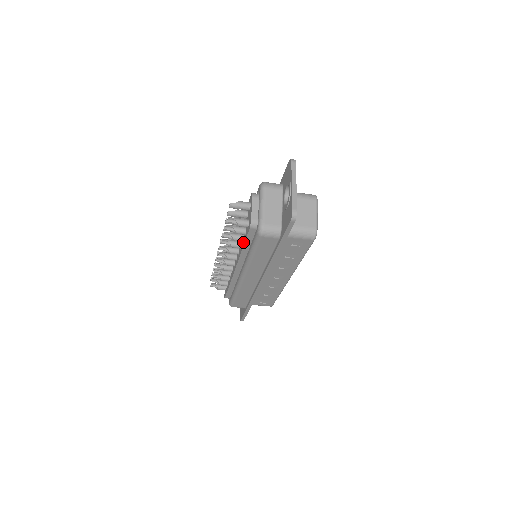
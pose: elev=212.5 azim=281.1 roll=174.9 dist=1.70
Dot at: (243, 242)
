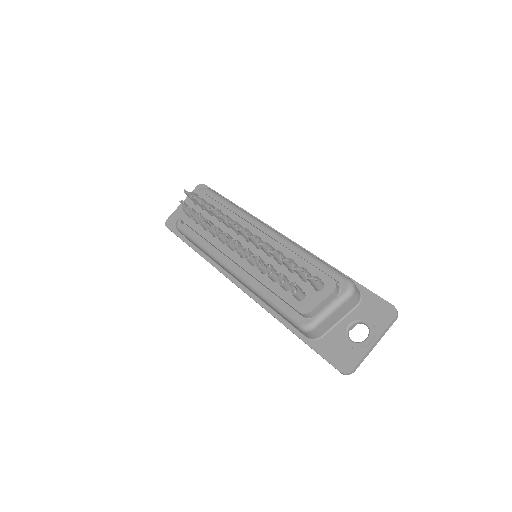
Dot at: (273, 285)
